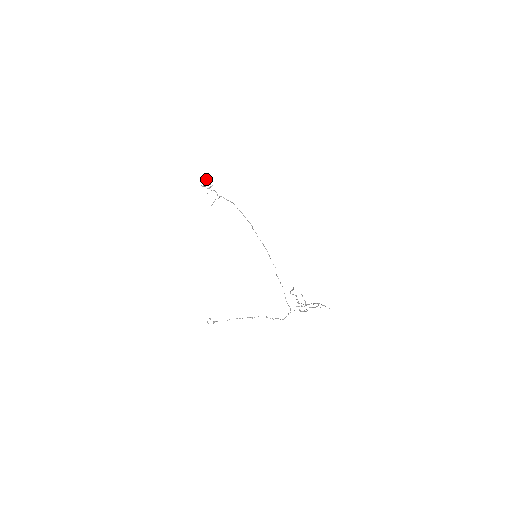
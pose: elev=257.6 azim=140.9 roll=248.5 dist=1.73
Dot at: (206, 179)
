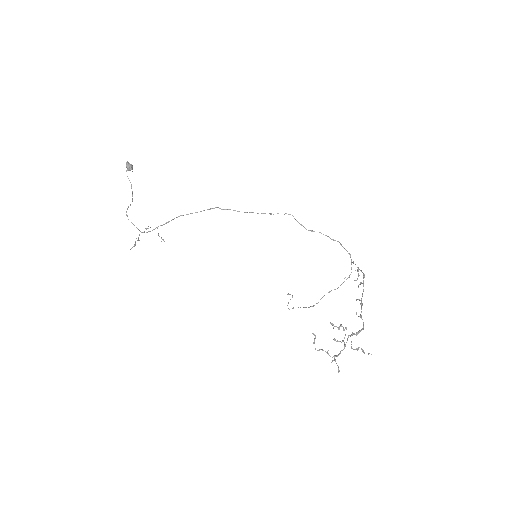
Dot at: (127, 170)
